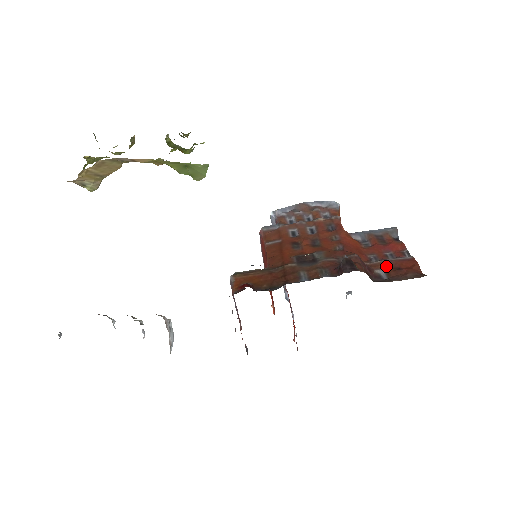
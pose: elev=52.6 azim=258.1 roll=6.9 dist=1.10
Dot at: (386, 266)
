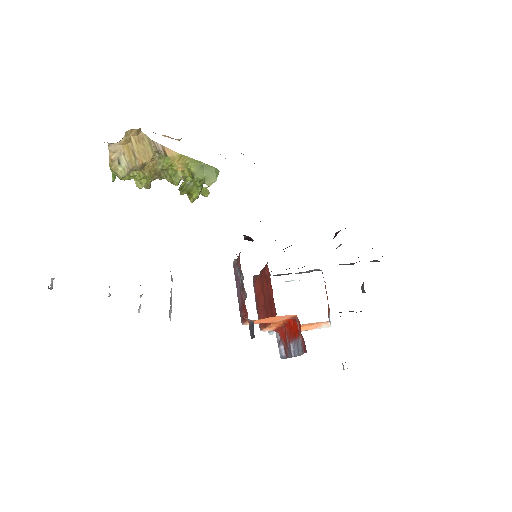
Dot at: occluded
